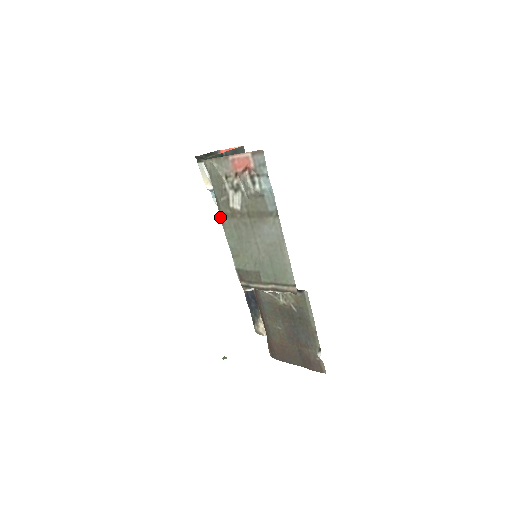
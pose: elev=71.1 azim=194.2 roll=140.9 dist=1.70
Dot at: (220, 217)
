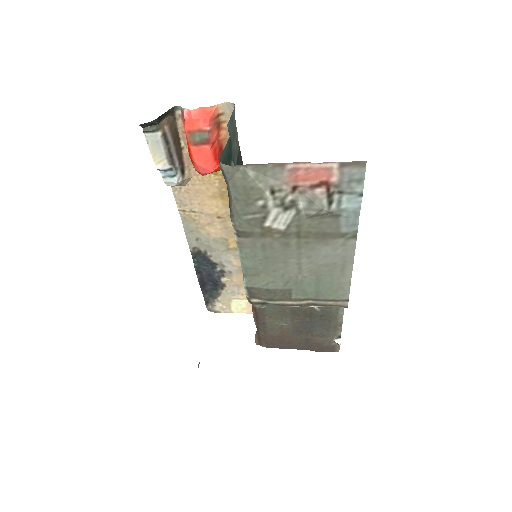
Dot at: (234, 235)
